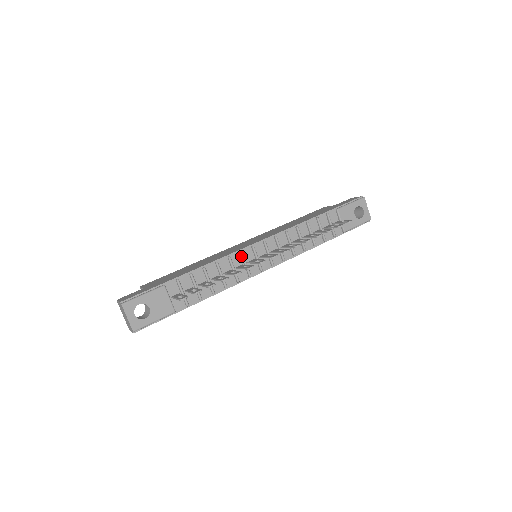
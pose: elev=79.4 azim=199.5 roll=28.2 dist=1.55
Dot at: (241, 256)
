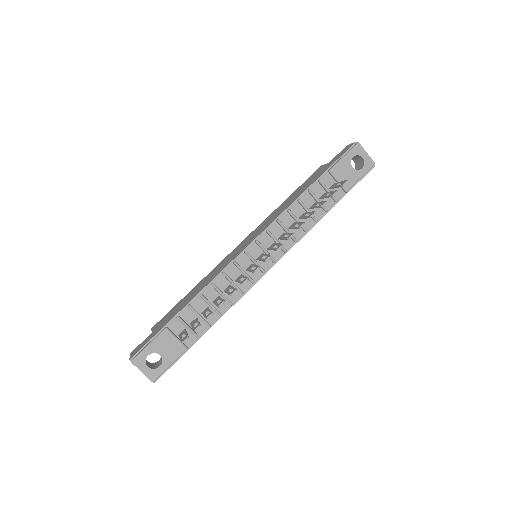
Dot at: (236, 267)
